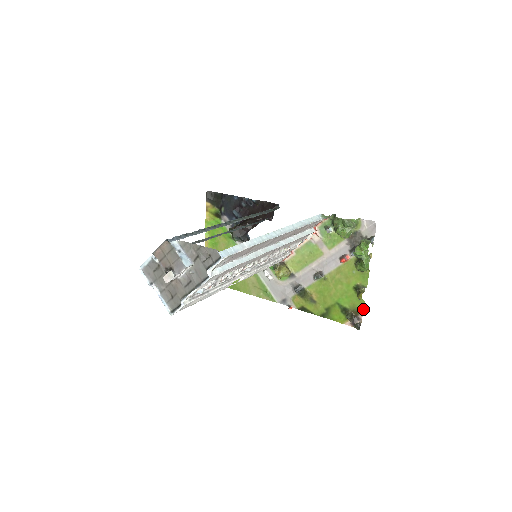
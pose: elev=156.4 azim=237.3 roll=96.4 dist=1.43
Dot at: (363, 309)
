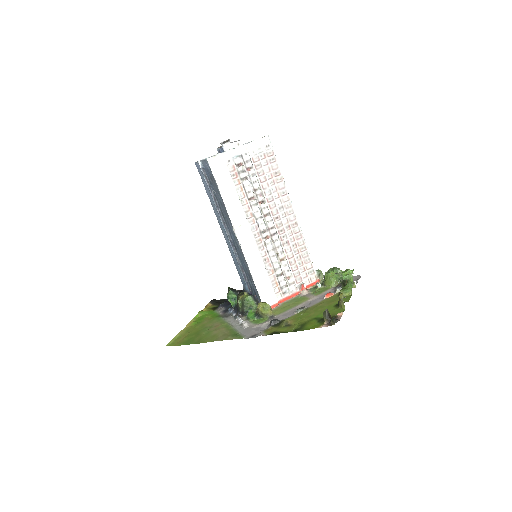
Dot at: (342, 312)
